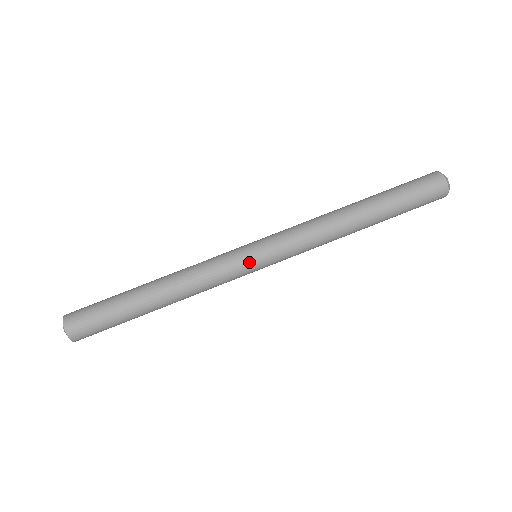
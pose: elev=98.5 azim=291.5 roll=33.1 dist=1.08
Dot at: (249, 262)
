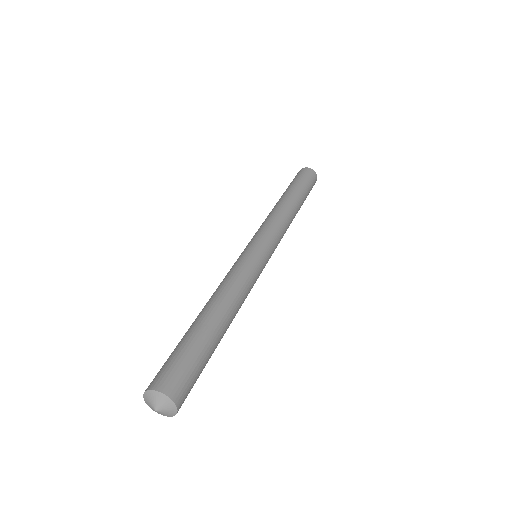
Dot at: (260, 253)
